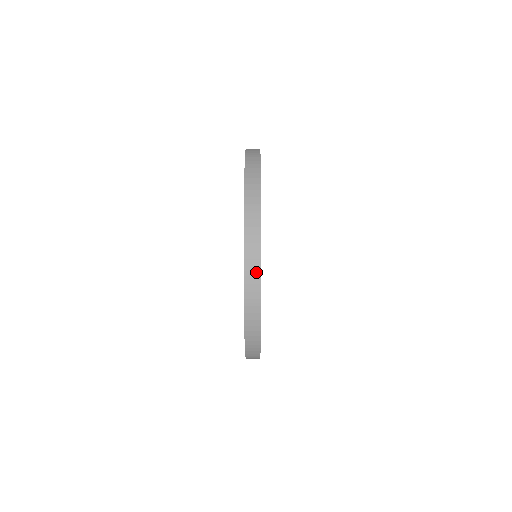
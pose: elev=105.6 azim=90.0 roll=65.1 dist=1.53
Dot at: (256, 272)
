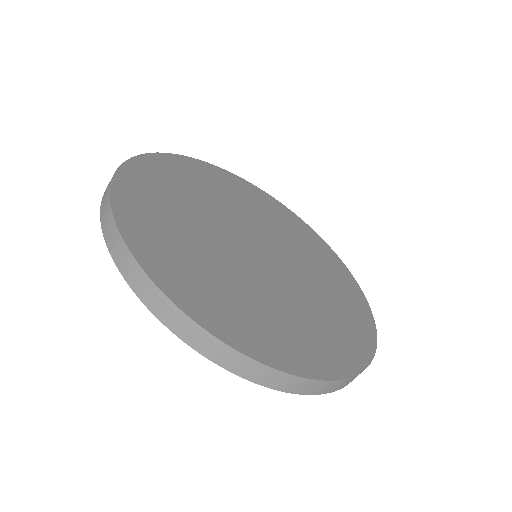
Dot at: (203, 336)
